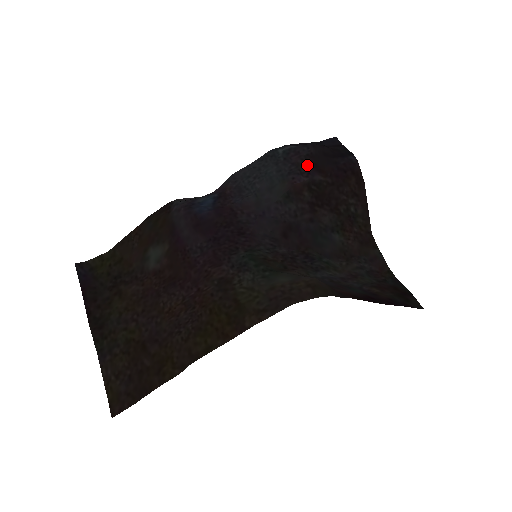
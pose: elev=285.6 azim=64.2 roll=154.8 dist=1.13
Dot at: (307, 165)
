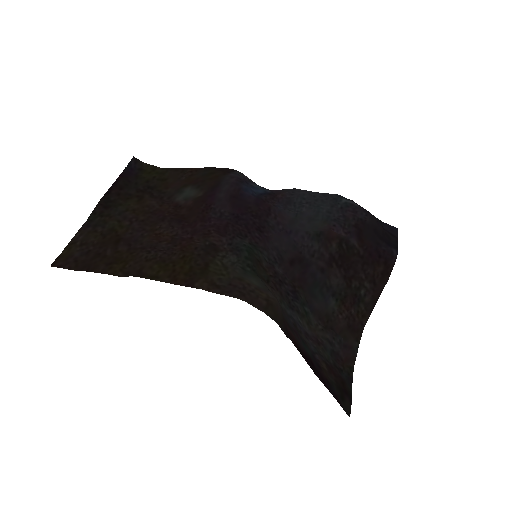
Dot at: (354, 226)
